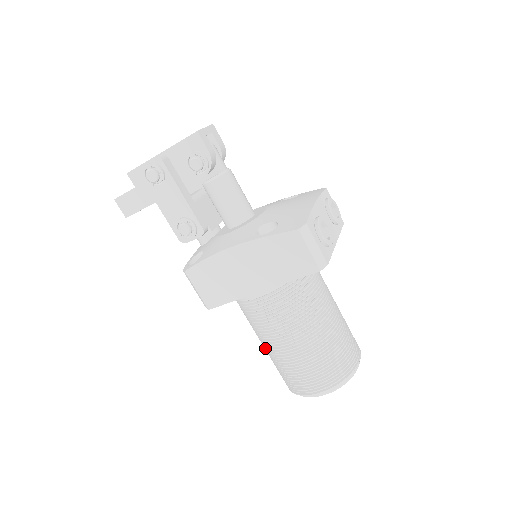
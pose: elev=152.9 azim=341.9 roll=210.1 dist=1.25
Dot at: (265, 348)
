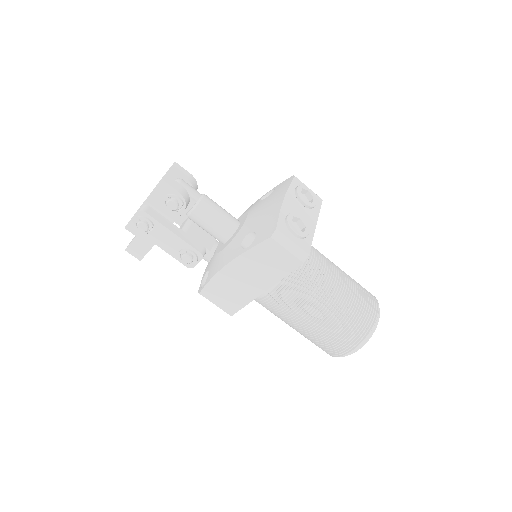
Dot at: occluded
